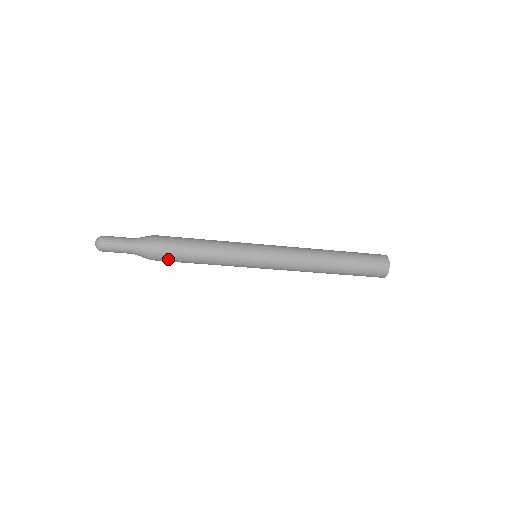
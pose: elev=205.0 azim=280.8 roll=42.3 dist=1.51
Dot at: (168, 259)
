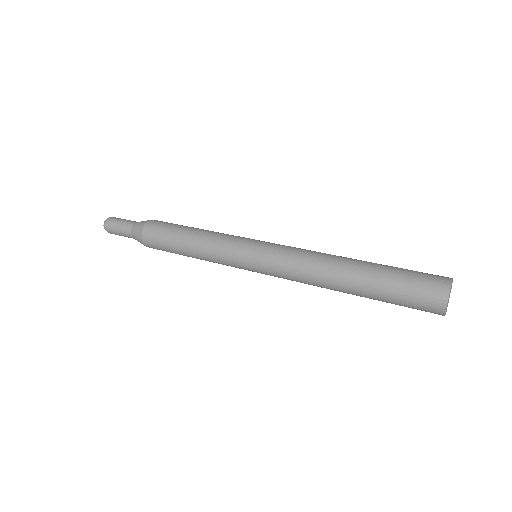
Dot at: occluded
